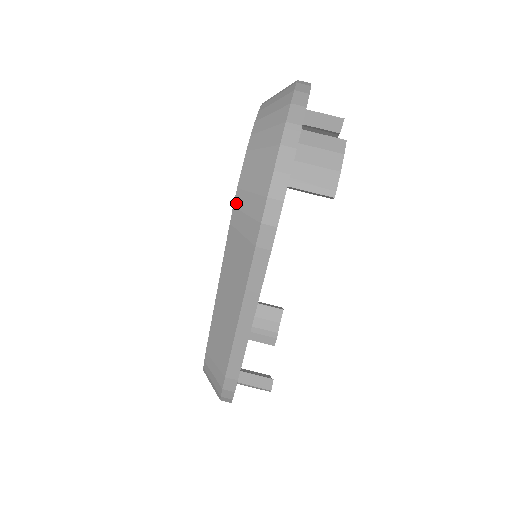
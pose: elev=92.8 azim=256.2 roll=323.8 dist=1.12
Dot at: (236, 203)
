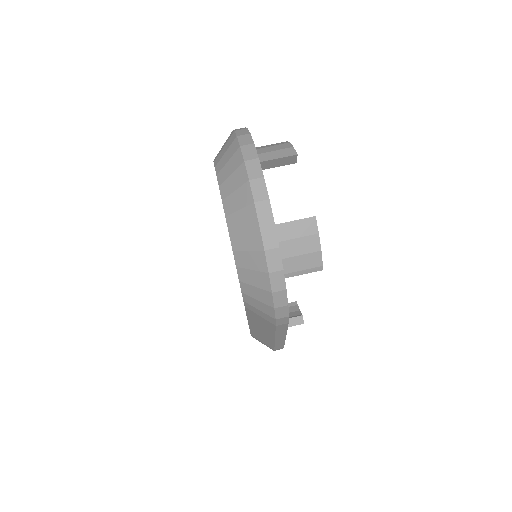
Dot at: (245, 301)
